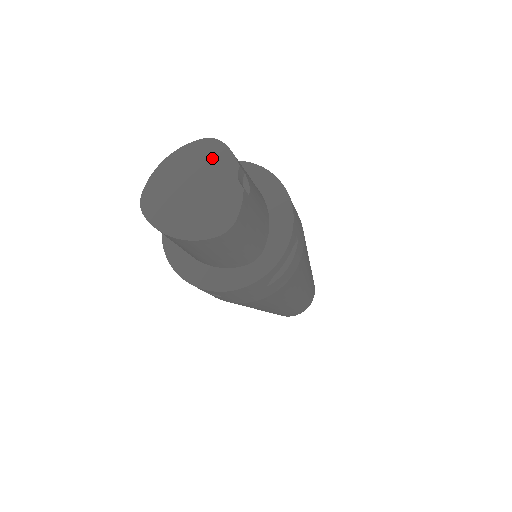
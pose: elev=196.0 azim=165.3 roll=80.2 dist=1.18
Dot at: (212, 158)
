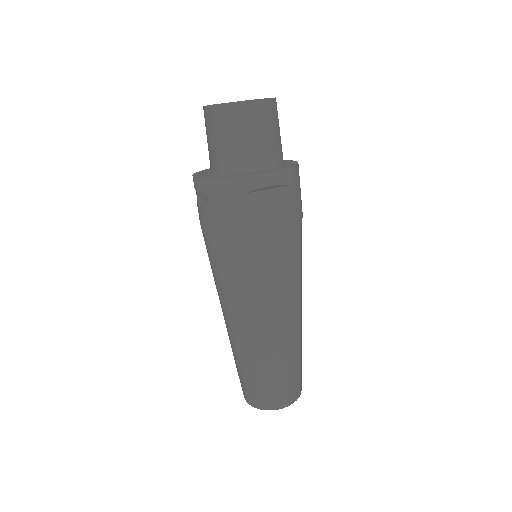
Dot at: occluded
